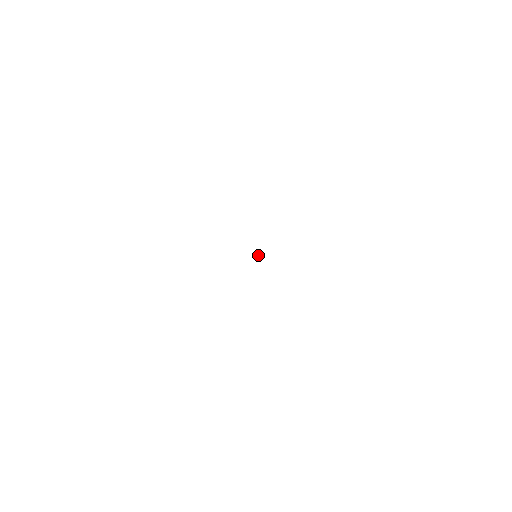
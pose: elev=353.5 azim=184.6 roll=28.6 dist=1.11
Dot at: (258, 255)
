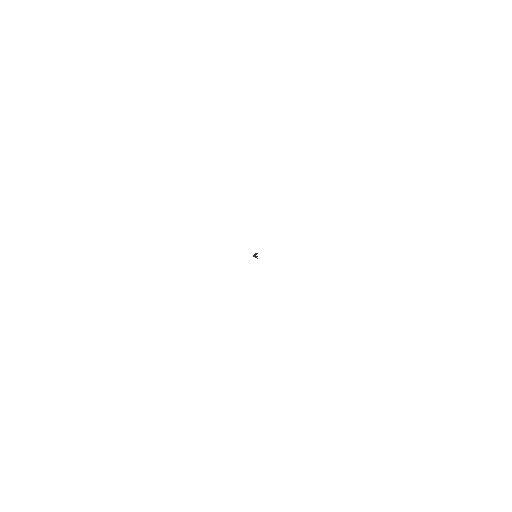
Dot at: (257, 253)
